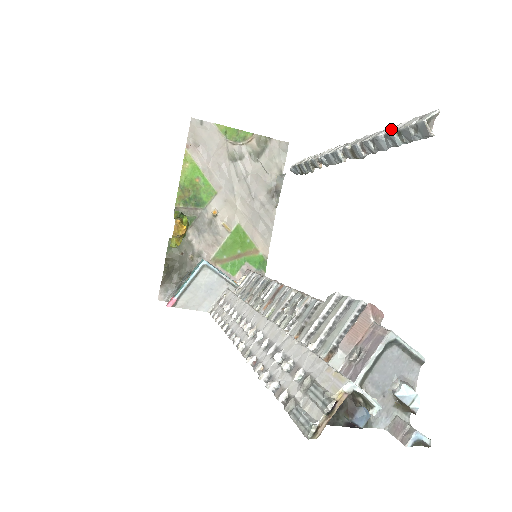
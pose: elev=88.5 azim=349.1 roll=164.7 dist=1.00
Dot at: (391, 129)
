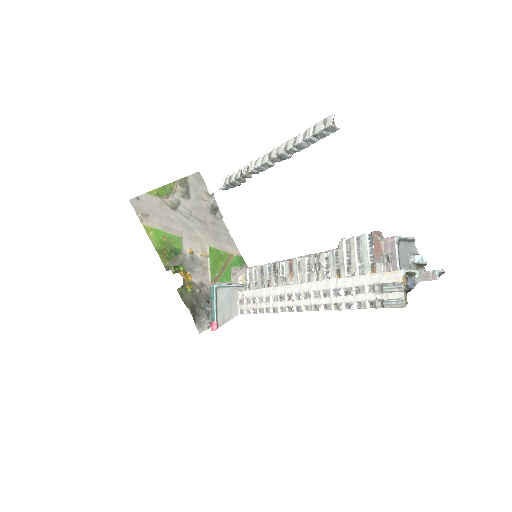
Dot at: (304, 135)
